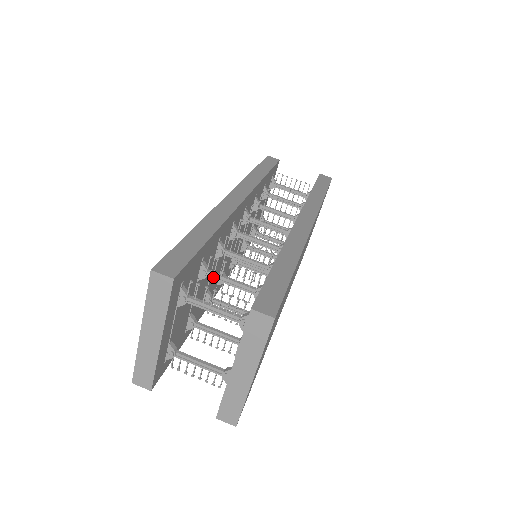
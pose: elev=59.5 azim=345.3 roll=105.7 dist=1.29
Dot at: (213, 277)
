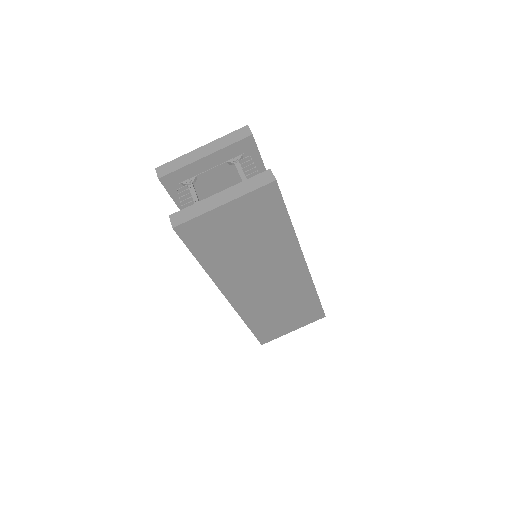
Dot at: occluded
